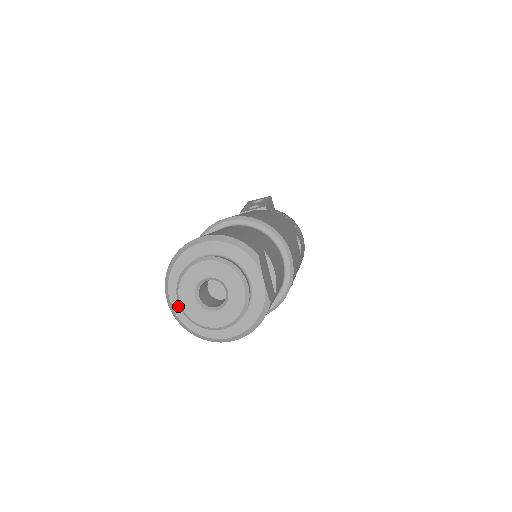
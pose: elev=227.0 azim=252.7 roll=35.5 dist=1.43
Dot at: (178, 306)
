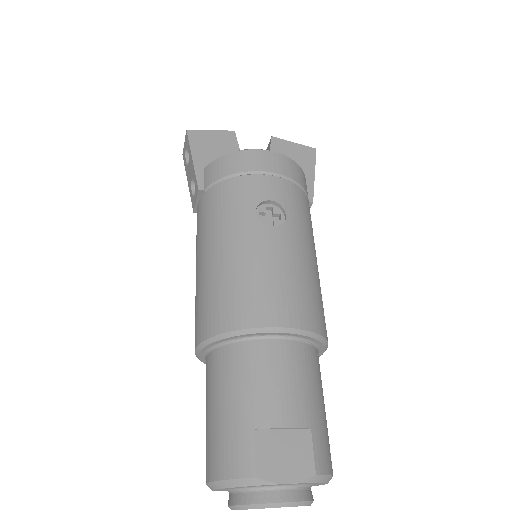
Dot at: occluded
